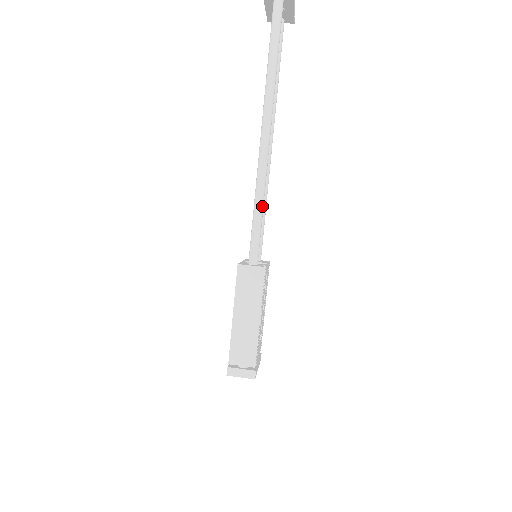
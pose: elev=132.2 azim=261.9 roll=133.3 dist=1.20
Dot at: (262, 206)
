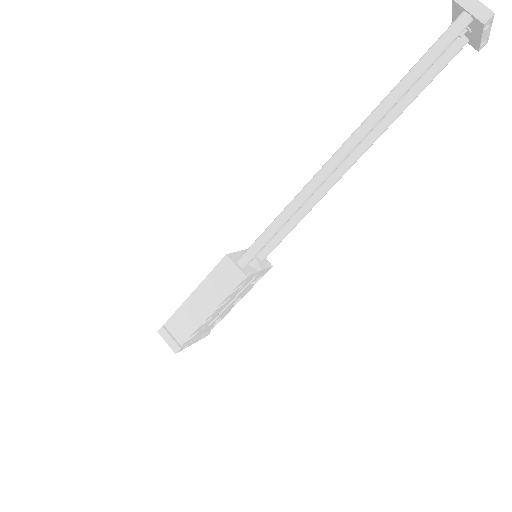
Dot at: (285, 221)
